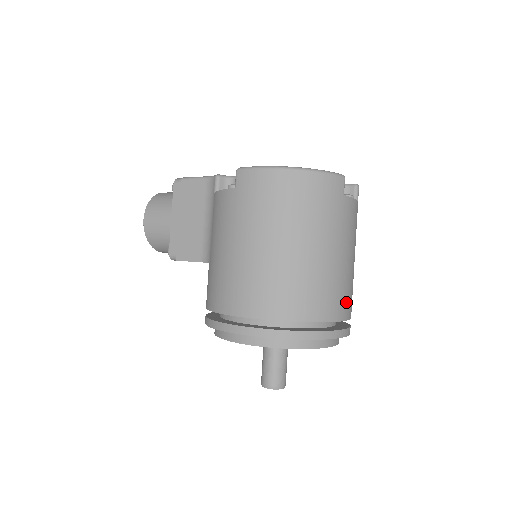
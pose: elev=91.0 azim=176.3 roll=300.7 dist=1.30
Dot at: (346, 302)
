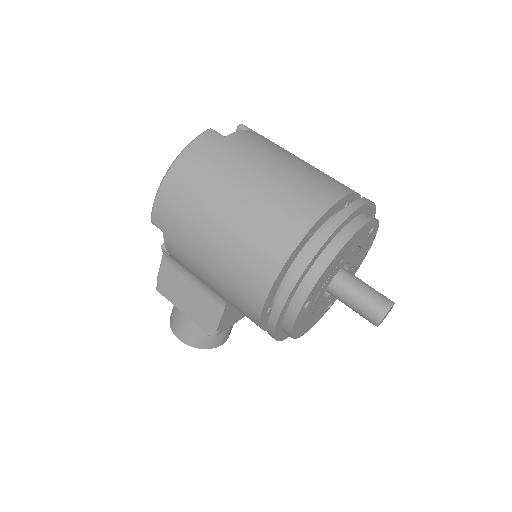
Dot at: (326, 186)
